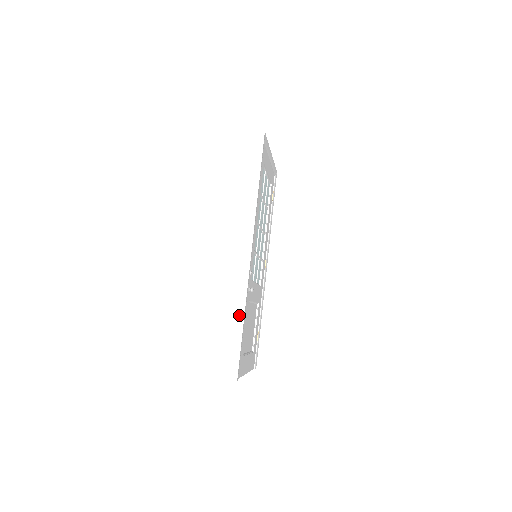
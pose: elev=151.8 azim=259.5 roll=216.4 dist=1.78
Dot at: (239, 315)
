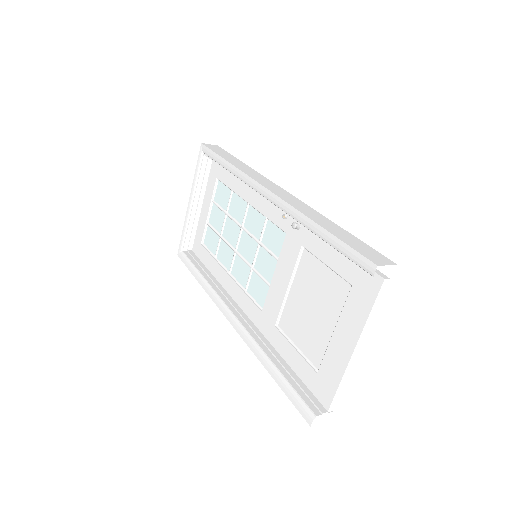
Dot at: (328, 221)
